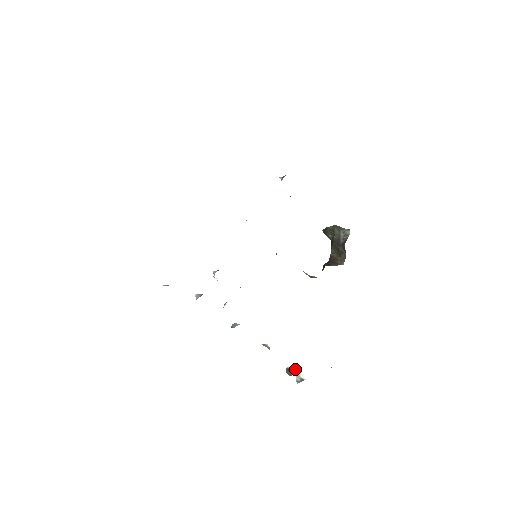
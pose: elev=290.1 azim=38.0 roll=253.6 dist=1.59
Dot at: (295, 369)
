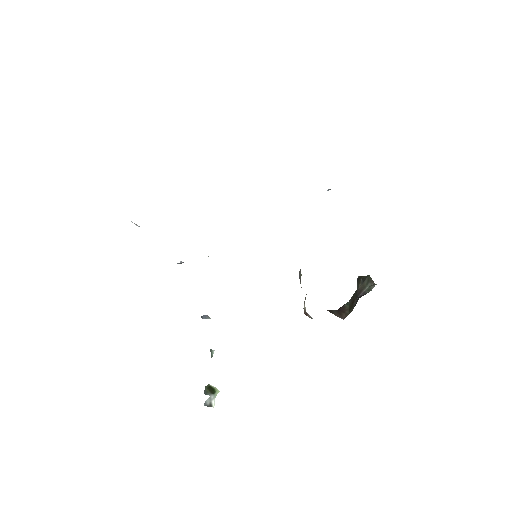
Dot at: (214, 391)
